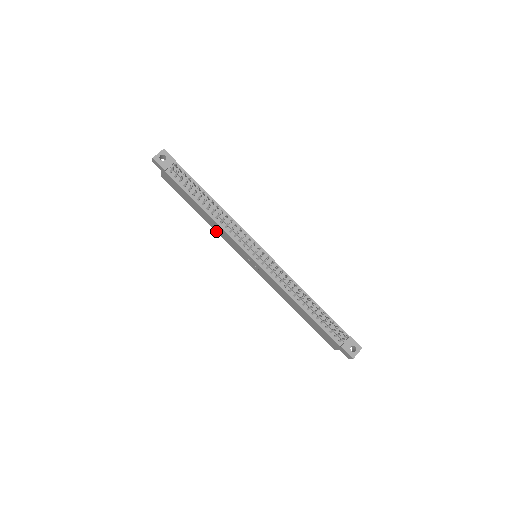
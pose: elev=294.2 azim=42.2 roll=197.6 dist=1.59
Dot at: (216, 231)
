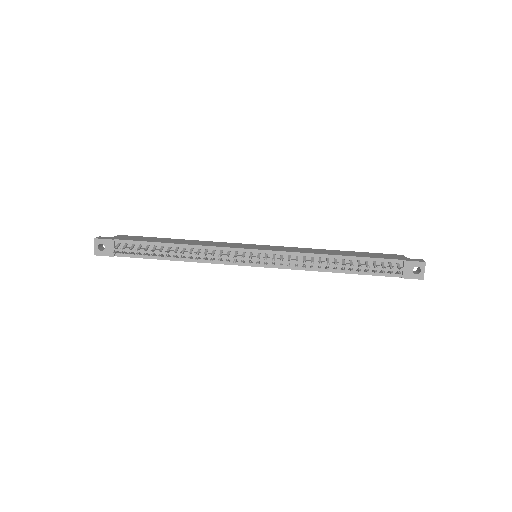
Dot at: occluded
